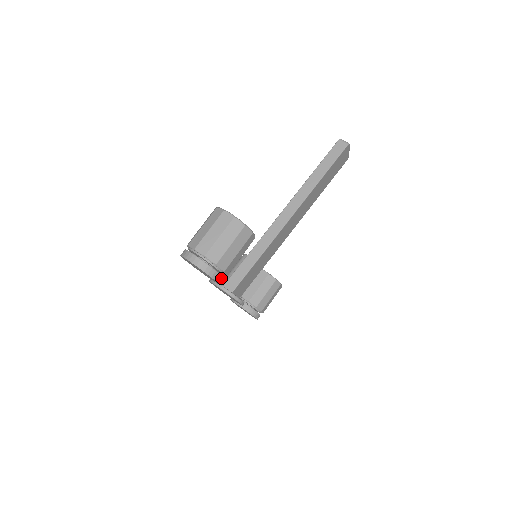
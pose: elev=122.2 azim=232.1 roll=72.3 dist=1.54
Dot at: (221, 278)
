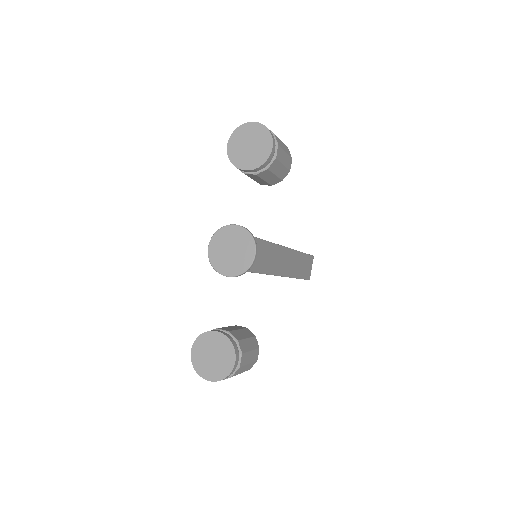
Dot at: (274, 149)
